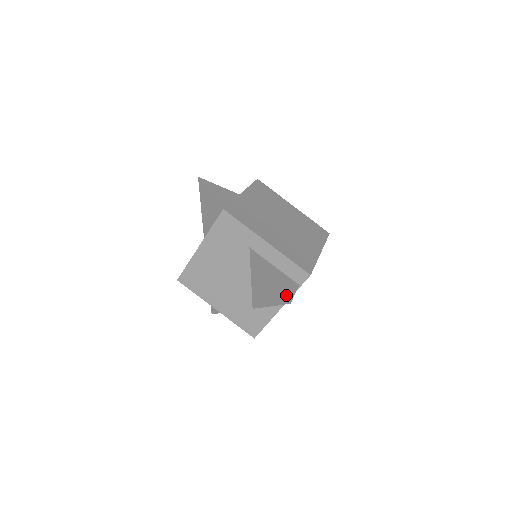
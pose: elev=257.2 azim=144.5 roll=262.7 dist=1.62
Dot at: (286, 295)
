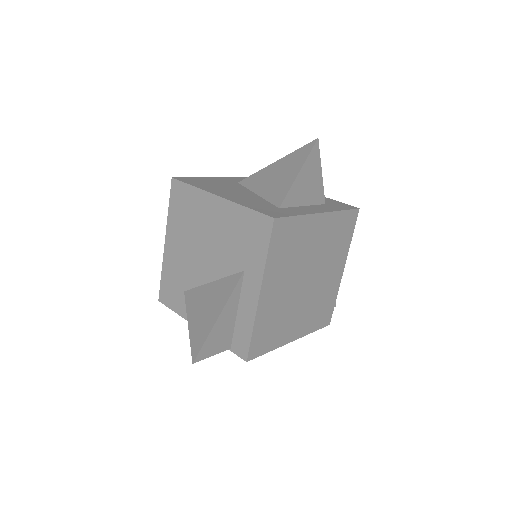
Dot at: (202, 351)
